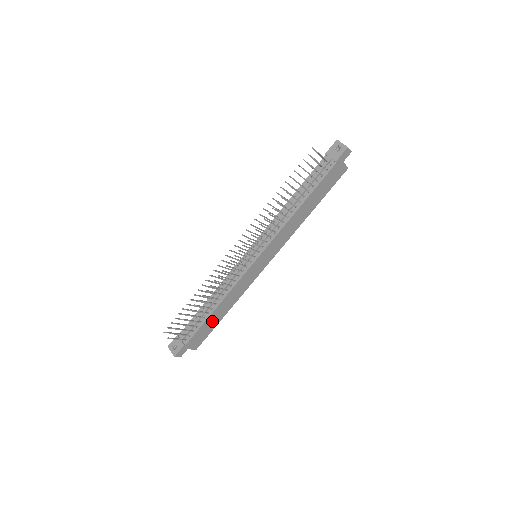
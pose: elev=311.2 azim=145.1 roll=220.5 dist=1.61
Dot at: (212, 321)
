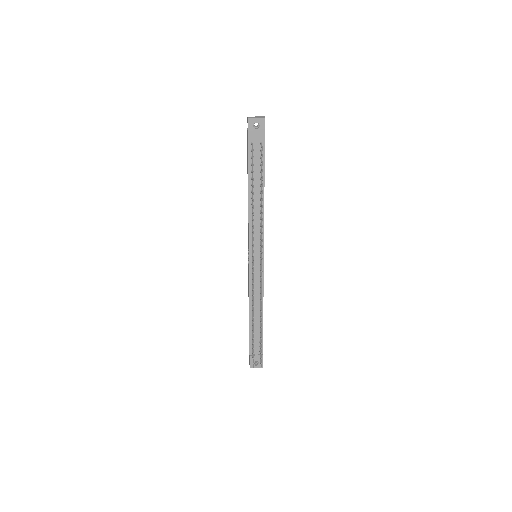
Dot at: occluded
